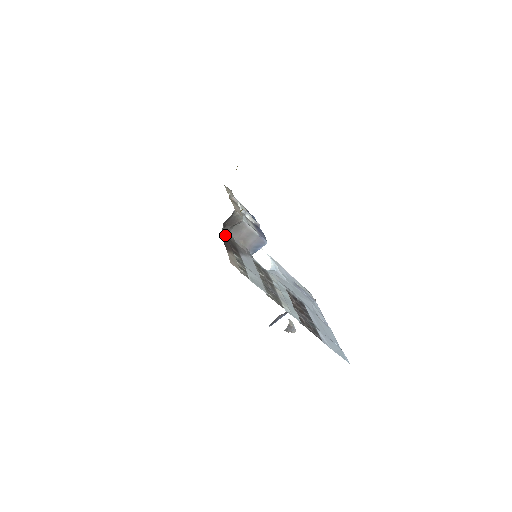
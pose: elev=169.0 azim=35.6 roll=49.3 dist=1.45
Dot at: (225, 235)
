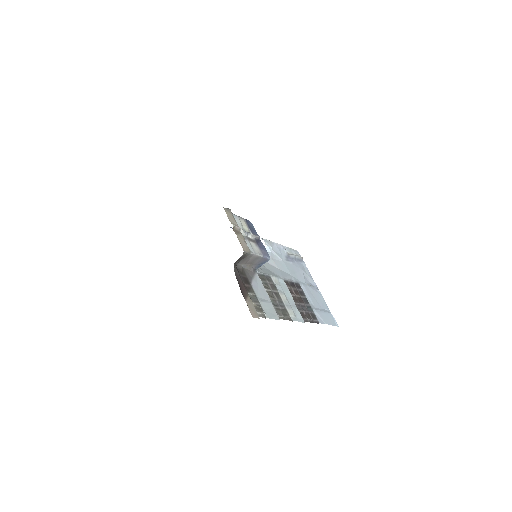
Dot at: (236, 272)
